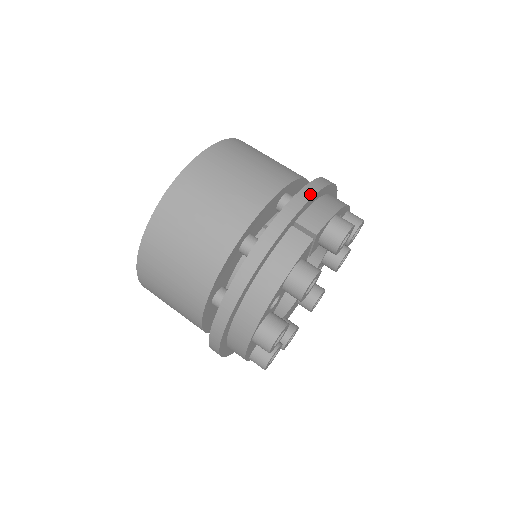
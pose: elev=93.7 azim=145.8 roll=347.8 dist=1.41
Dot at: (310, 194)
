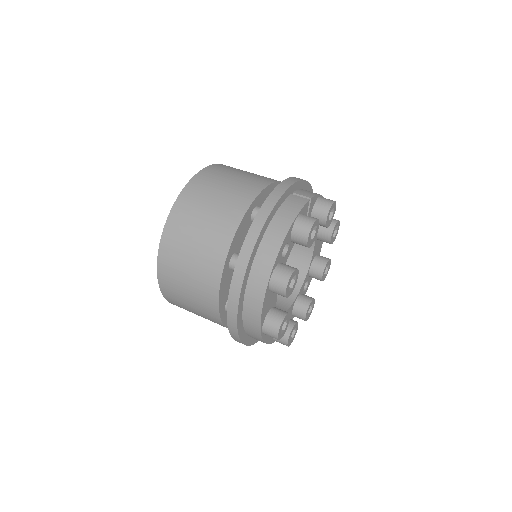
Dot at: (300, 179)
